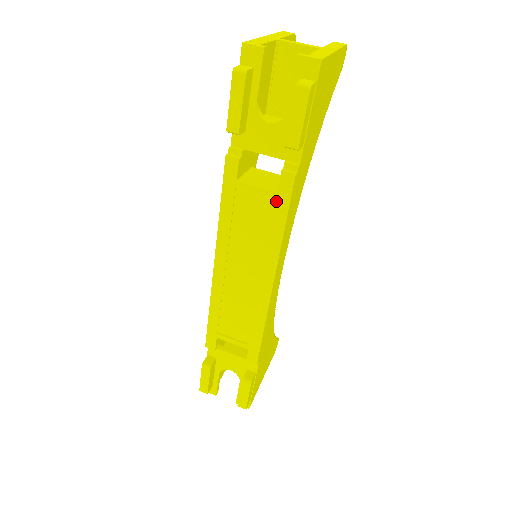
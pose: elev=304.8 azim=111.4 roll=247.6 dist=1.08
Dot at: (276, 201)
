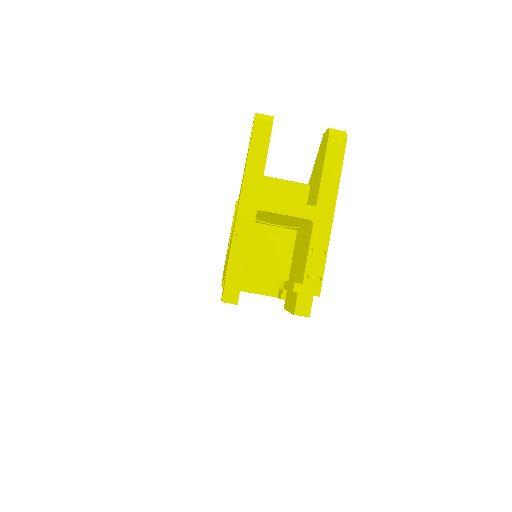
Dot at: (277, 297)
